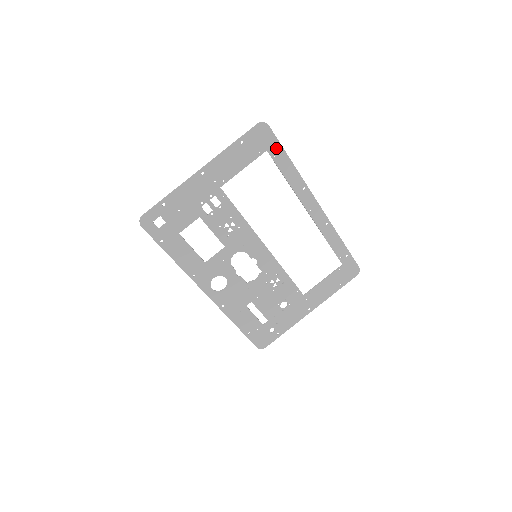
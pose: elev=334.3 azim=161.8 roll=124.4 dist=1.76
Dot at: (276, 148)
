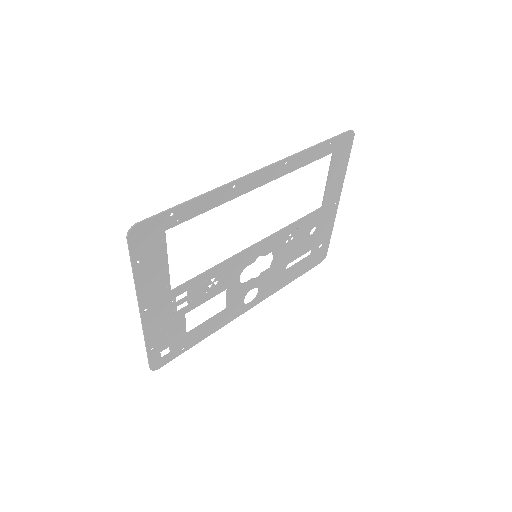
Dot at: (169, 217)
